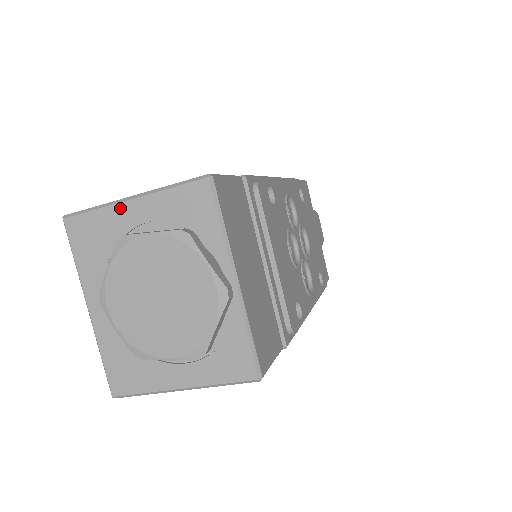
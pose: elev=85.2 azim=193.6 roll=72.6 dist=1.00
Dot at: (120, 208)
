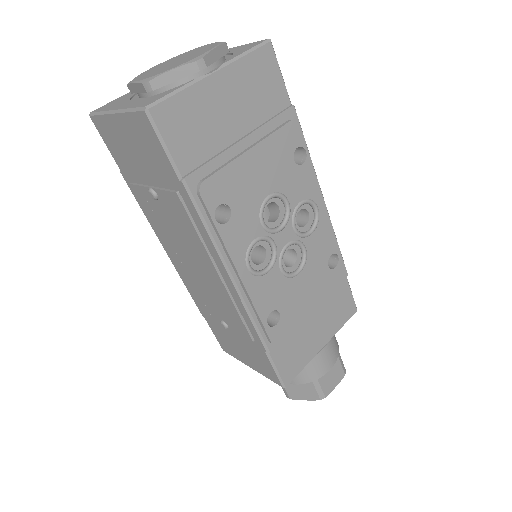
Dot at: occluded
